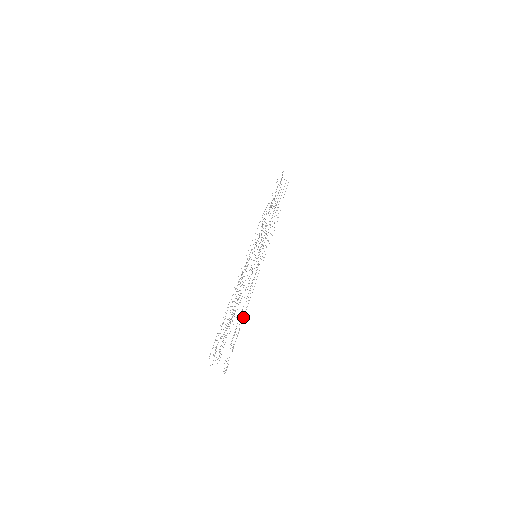
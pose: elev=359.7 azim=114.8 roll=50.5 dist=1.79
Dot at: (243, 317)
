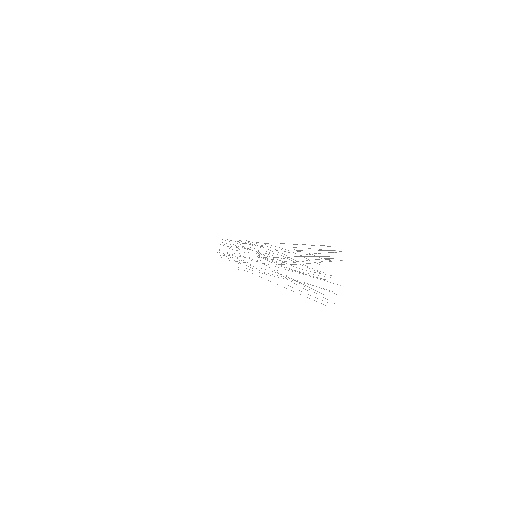
Dot at: occluded
